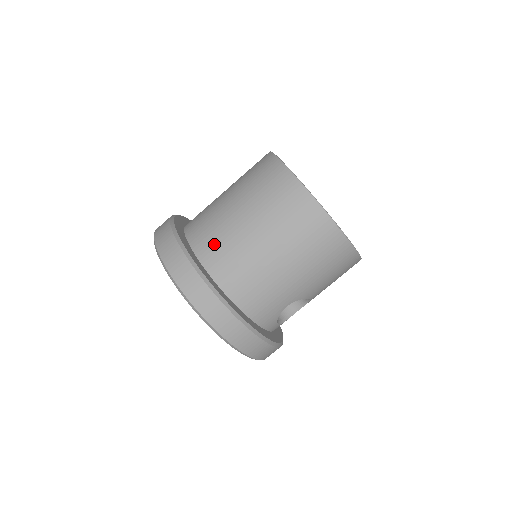
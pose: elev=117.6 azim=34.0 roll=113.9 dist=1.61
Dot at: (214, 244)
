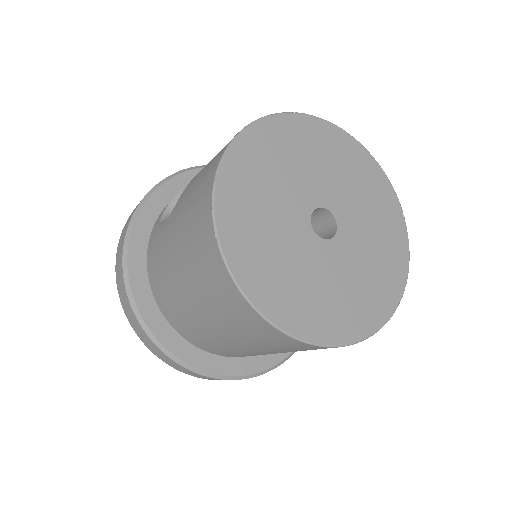
Dot at: (197, 338)
